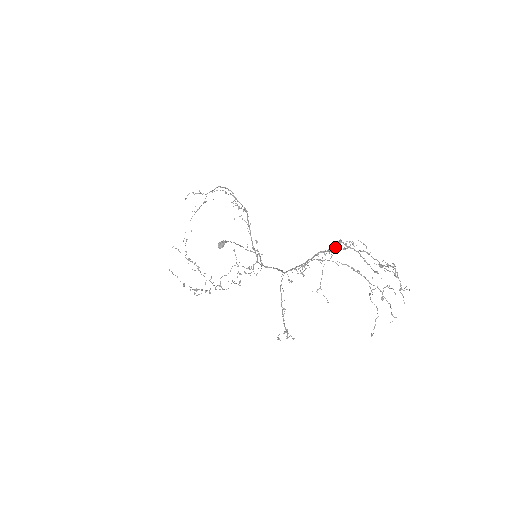
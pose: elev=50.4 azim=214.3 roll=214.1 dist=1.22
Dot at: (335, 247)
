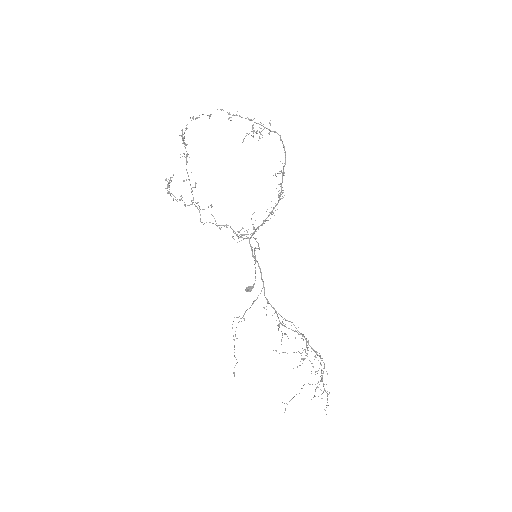
Dot at: occluded
